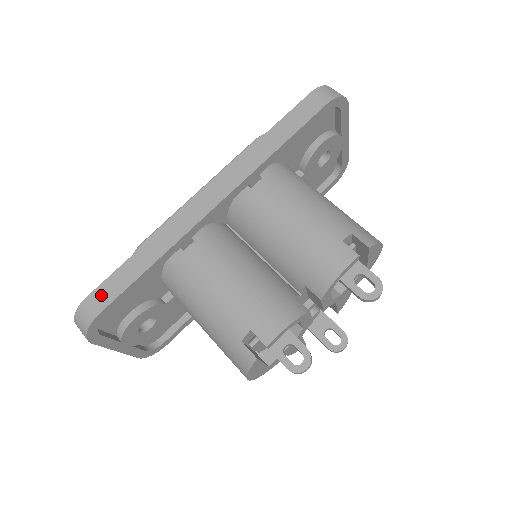
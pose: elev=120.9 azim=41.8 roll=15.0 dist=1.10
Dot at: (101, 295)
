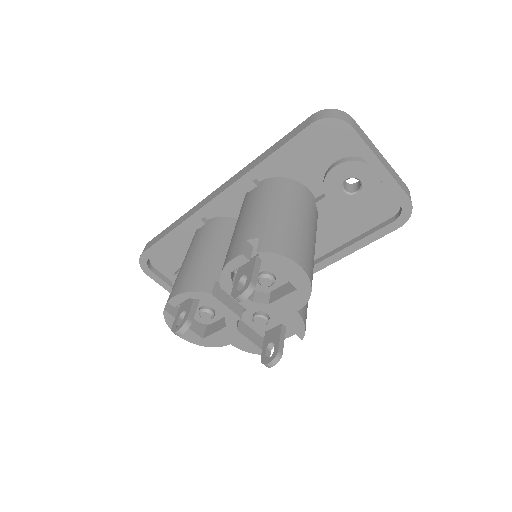
Dot at: (151, 242)
